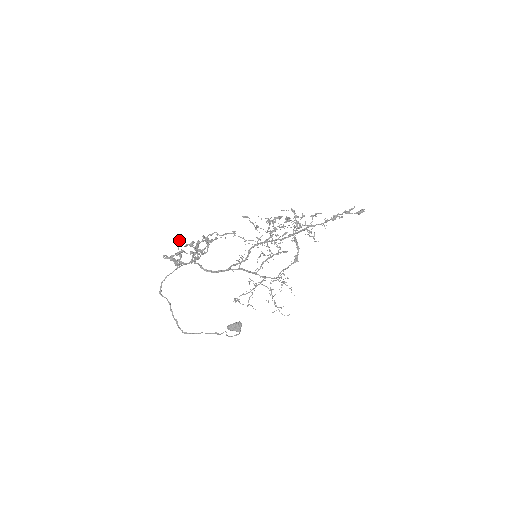
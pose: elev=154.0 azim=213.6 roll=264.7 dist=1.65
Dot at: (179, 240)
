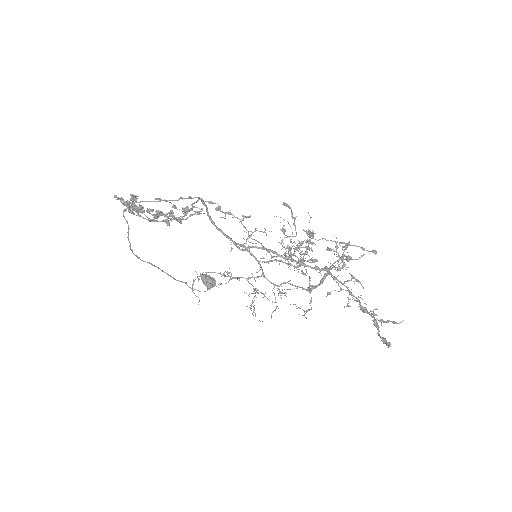
Dot at: (136, 197)
